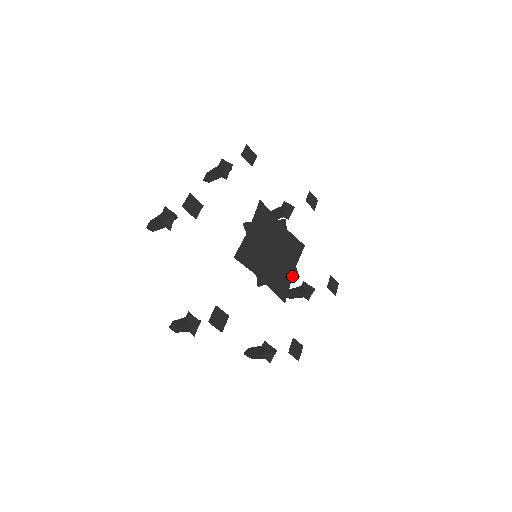
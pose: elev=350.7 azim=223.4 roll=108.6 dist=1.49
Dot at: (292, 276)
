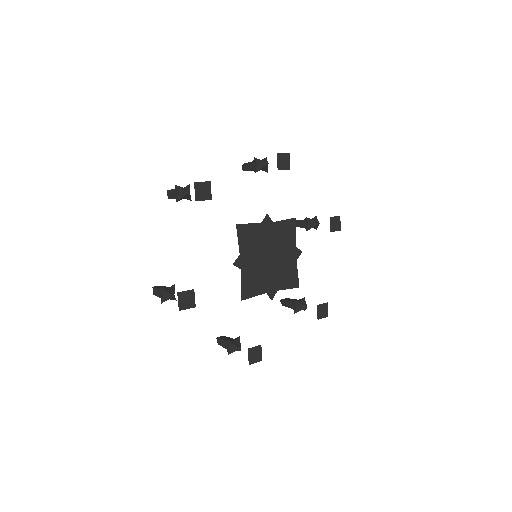
Dot at: (296, 259)
